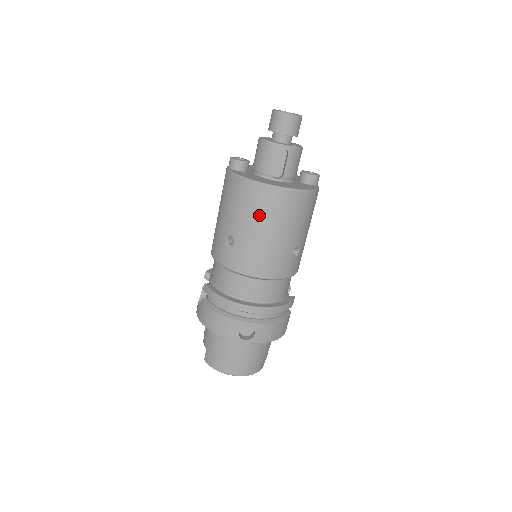
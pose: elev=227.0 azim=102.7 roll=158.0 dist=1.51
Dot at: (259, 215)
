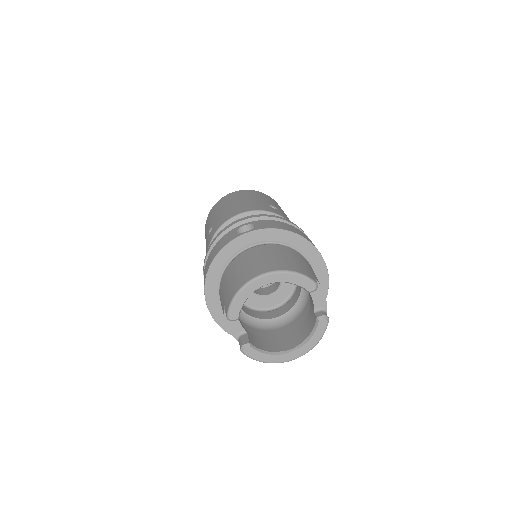
Dot at: (224, 204)
